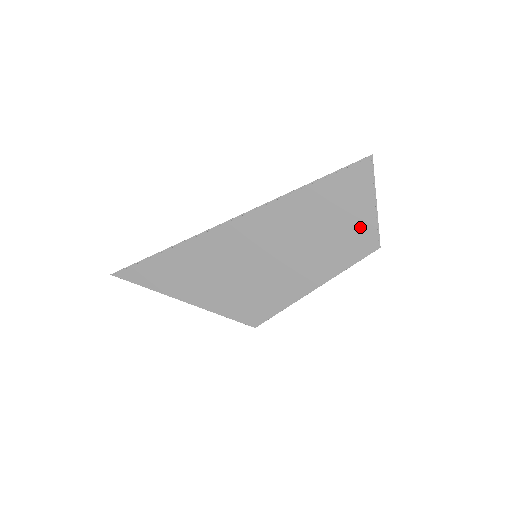
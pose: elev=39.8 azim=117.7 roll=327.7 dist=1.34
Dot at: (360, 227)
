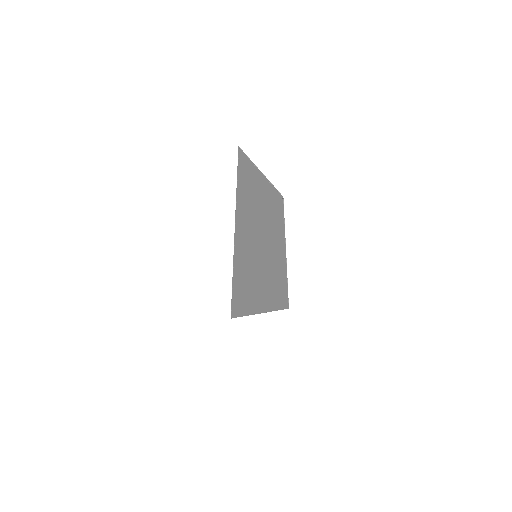
Dot at: (267, 193)
